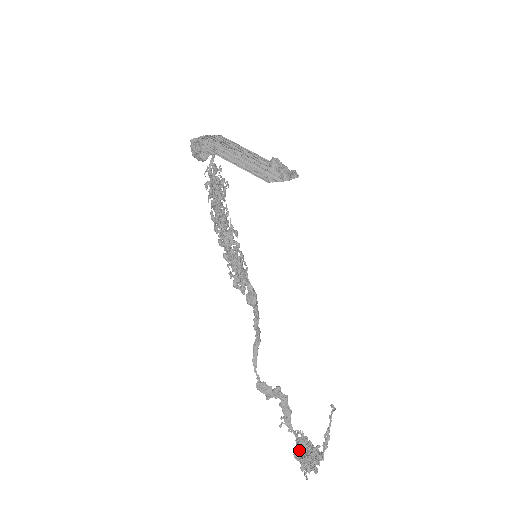
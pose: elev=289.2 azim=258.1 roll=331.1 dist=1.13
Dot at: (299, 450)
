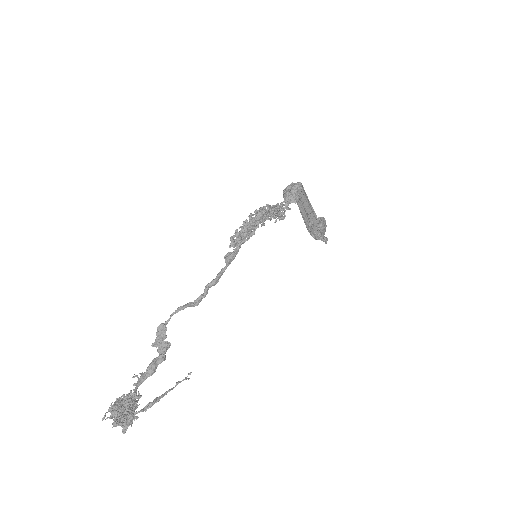
Dot at: (125, 396)
